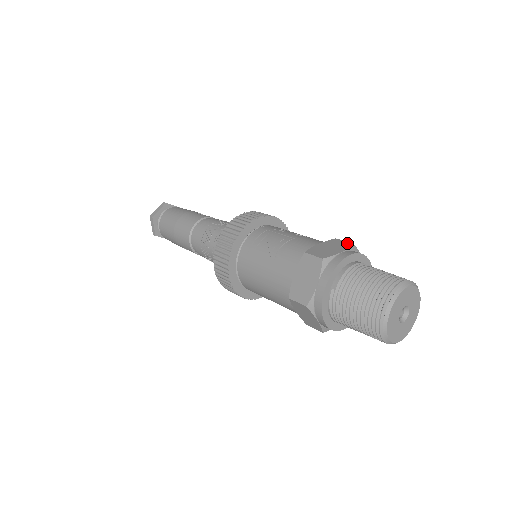
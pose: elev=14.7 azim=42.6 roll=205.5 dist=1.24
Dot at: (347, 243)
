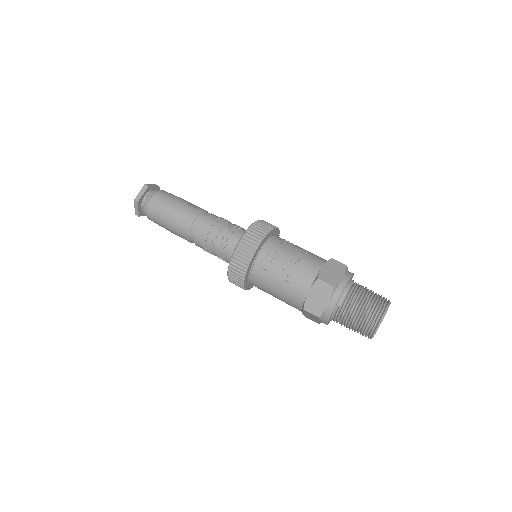
Dot at: (342, 265)
